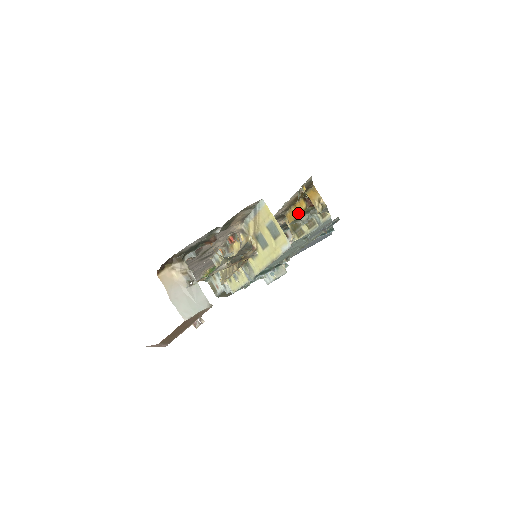
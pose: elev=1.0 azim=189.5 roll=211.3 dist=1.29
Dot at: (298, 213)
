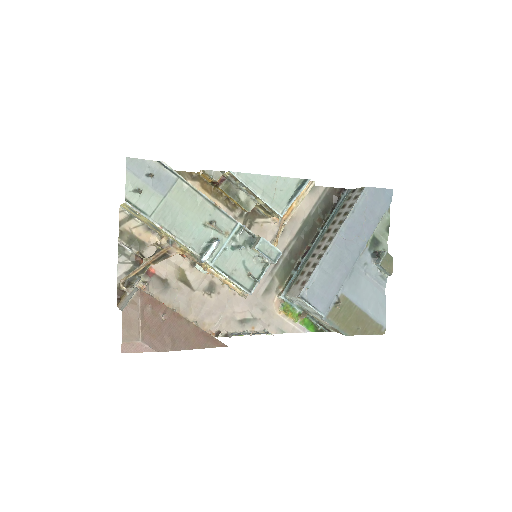
Dot at: (231, 198)
